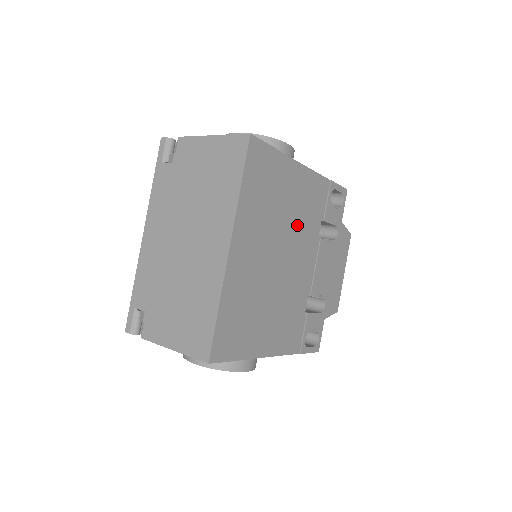
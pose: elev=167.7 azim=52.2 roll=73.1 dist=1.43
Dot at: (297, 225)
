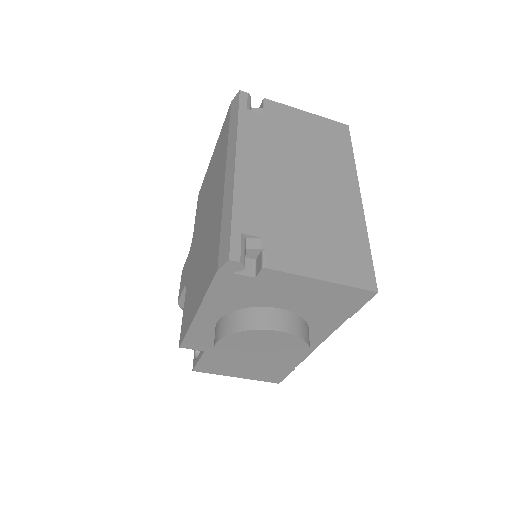
Dot at: occluded
